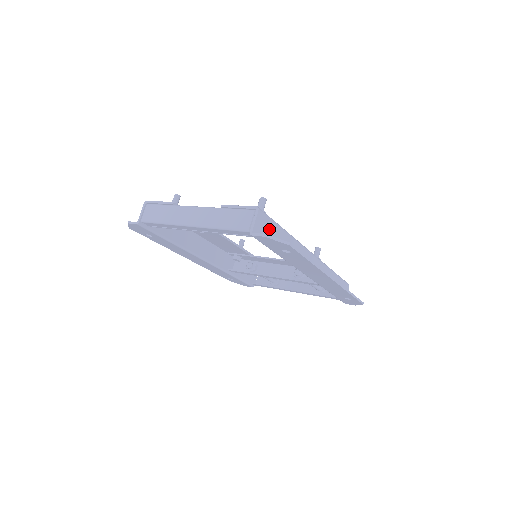
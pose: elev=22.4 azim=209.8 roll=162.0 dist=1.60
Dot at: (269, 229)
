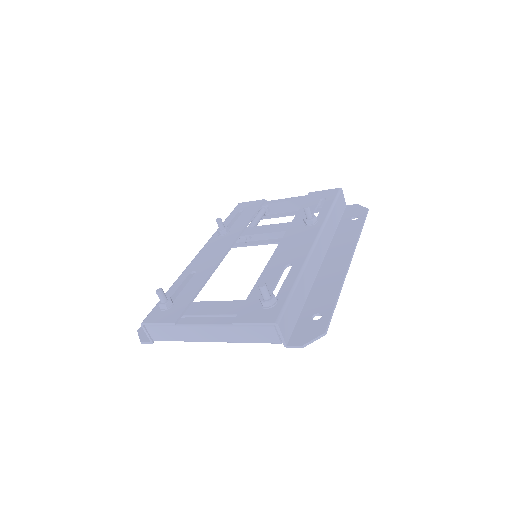
Dot at: (290, 314)
